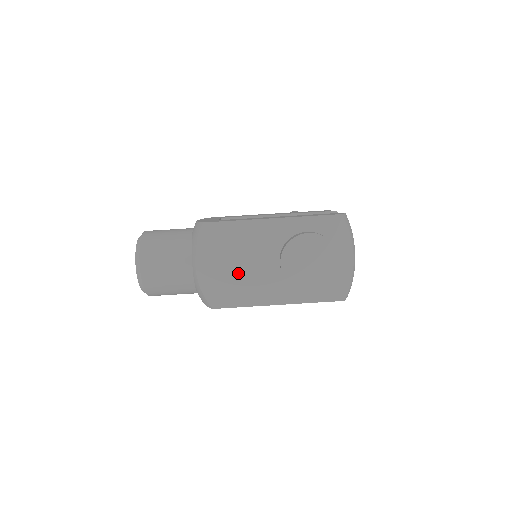
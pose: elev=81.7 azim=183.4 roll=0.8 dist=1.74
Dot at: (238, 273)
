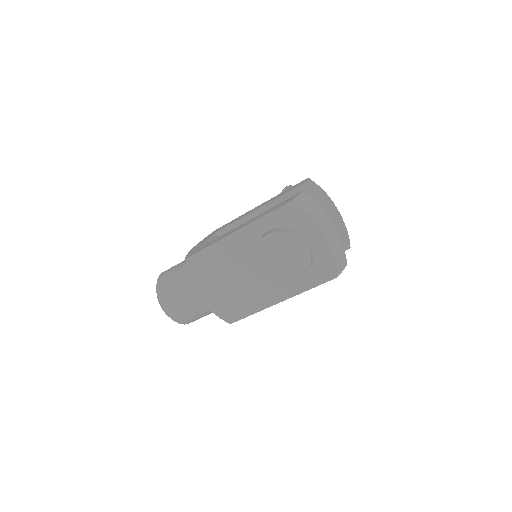
Dot at: (233, 289)
